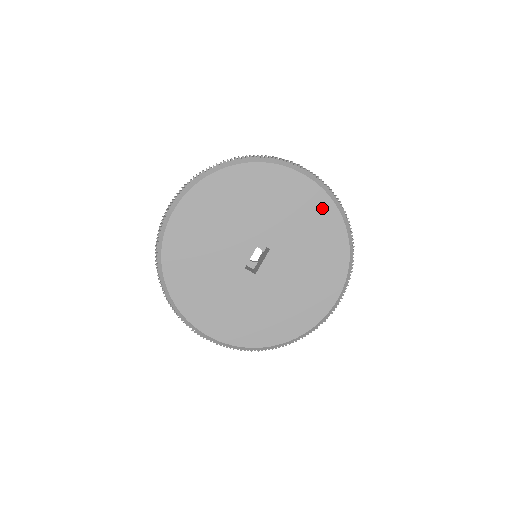
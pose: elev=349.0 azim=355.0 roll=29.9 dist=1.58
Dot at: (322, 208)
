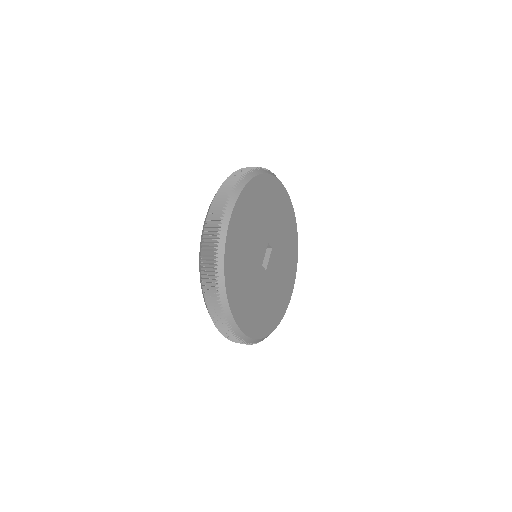
Dot at: (290, 215)
